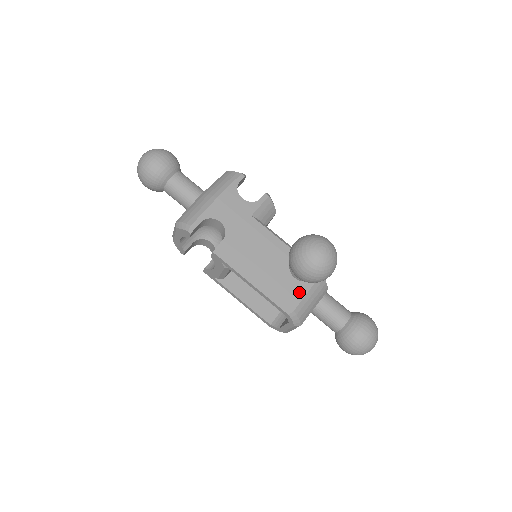
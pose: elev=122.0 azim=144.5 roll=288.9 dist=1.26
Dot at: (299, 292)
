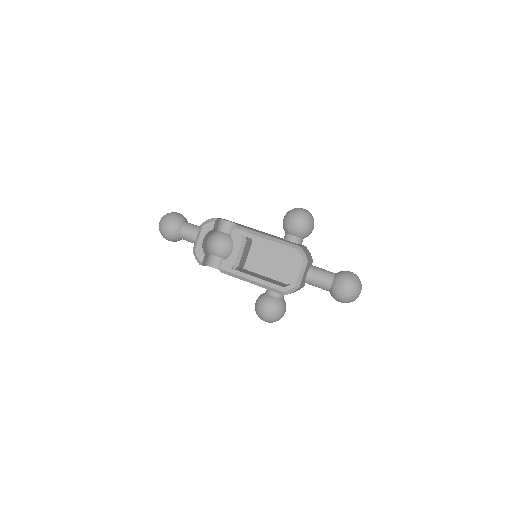
Dot at: occluded
